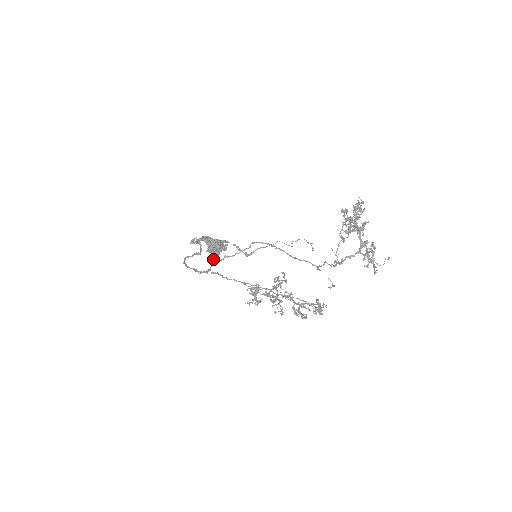
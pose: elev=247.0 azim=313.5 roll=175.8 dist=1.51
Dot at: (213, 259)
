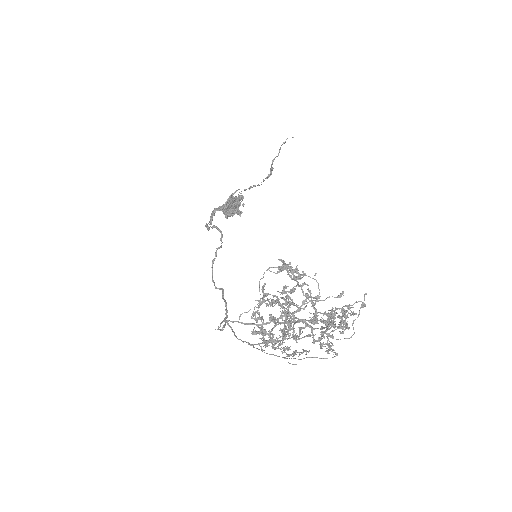
Dot at: (242, 212)
